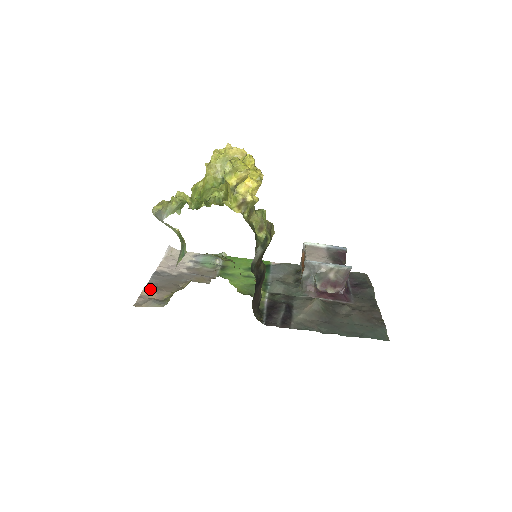
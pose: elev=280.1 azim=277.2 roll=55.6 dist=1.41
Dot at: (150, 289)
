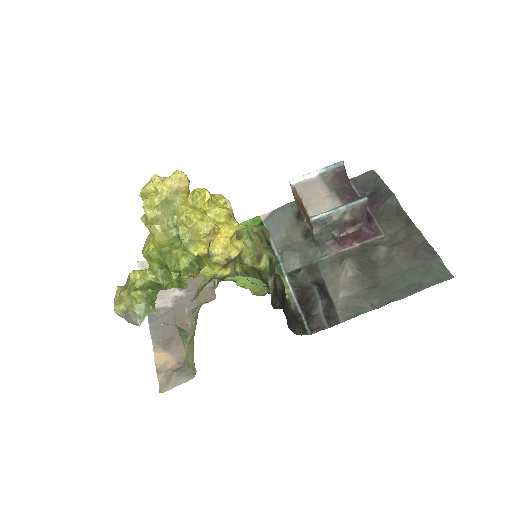
Dot at: (161, 353)
